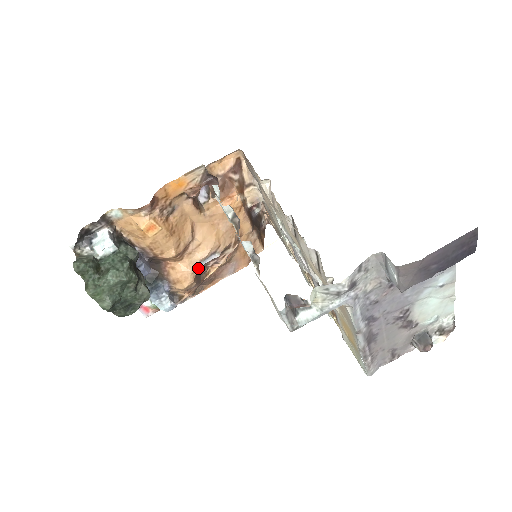
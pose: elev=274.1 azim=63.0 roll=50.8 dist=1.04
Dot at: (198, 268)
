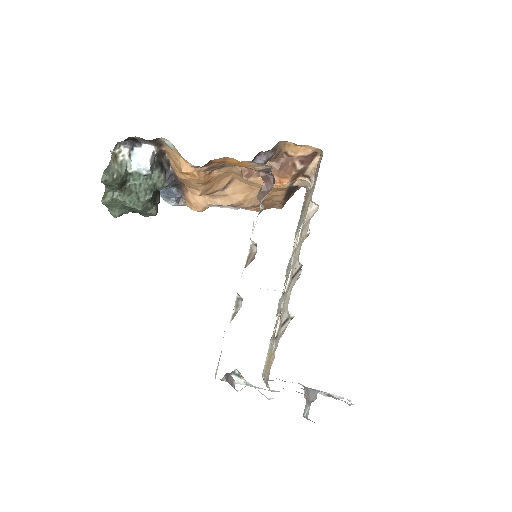
Dot at: occluded
